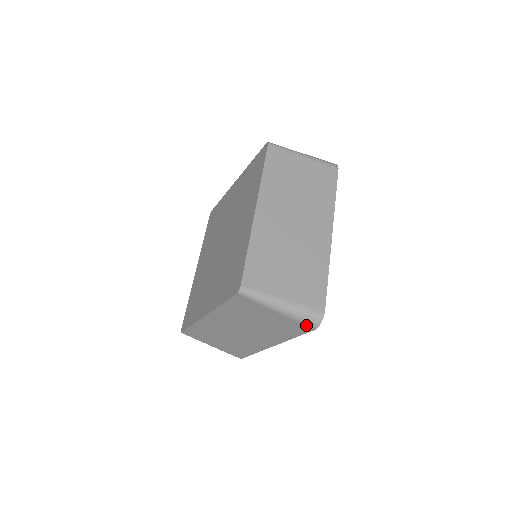
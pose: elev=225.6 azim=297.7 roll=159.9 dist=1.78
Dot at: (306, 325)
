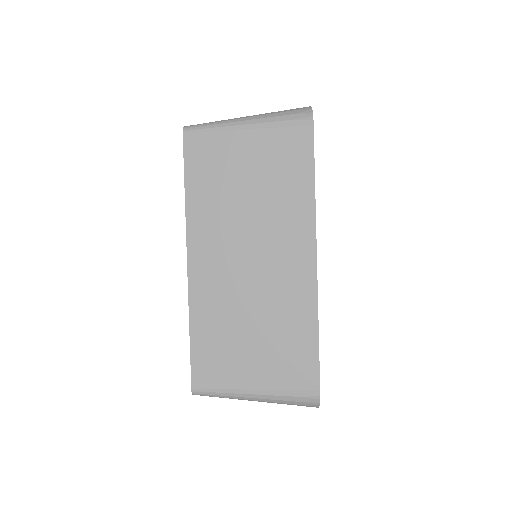
Dot at: (297, 124)
